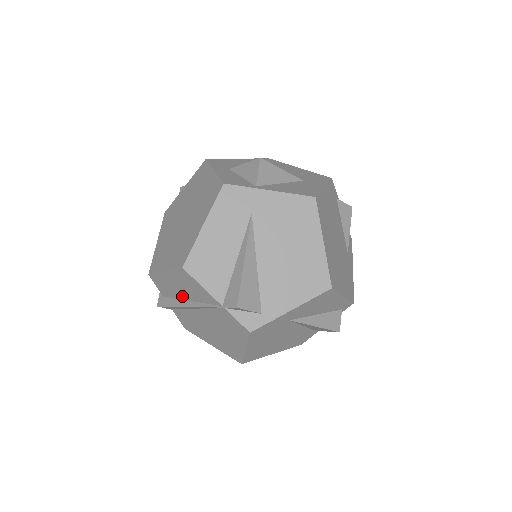
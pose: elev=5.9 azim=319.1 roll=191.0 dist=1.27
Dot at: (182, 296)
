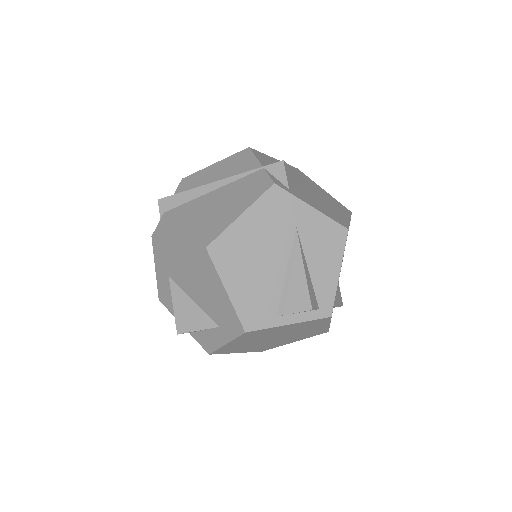
Dot at: (208, 183)
